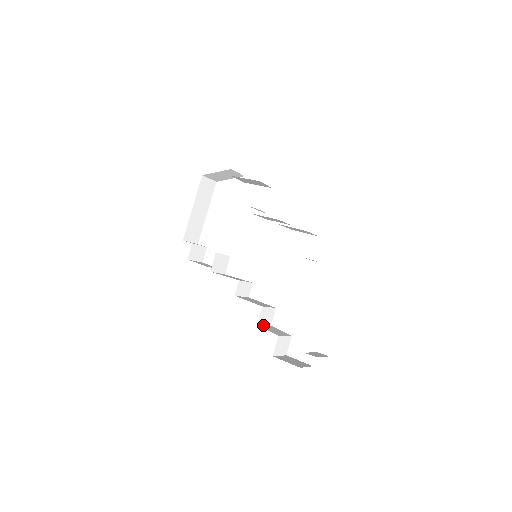
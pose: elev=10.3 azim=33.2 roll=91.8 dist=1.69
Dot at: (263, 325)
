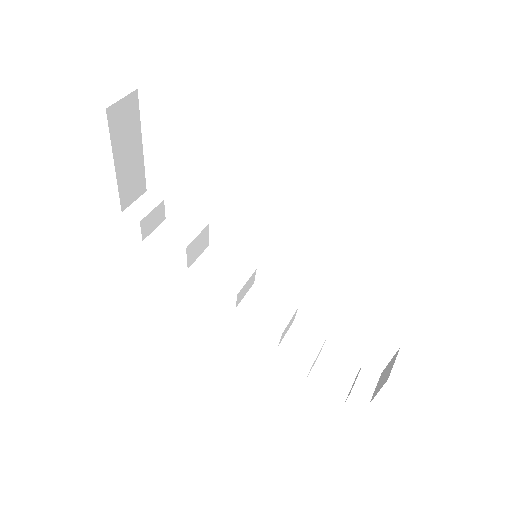
Dot at: (285, 336)
